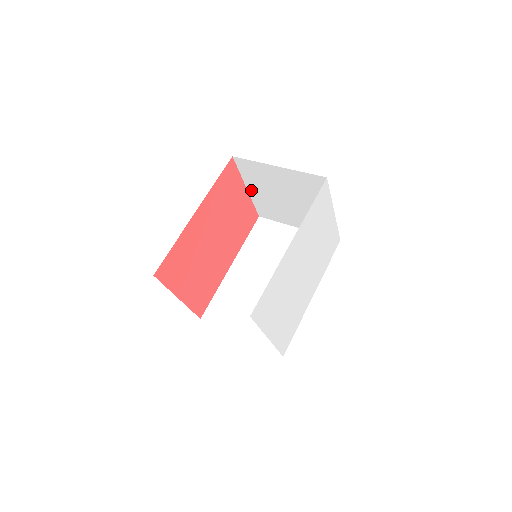
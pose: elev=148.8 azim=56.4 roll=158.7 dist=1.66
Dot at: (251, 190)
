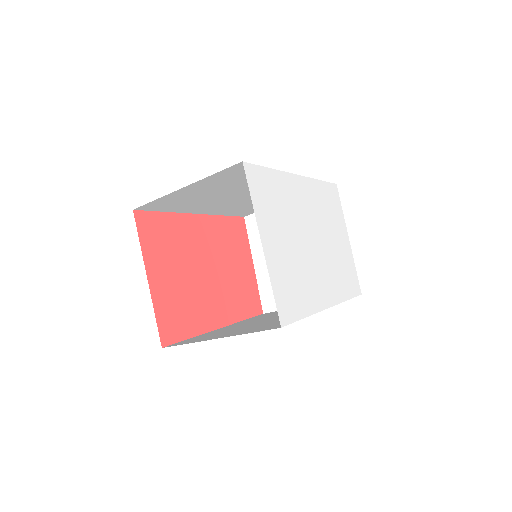
Dot at: (258, 264)
